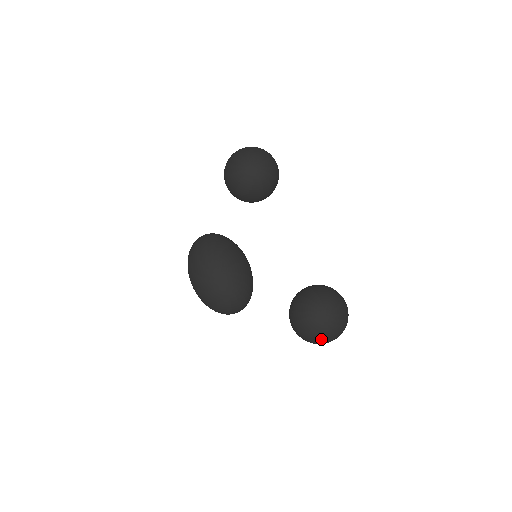
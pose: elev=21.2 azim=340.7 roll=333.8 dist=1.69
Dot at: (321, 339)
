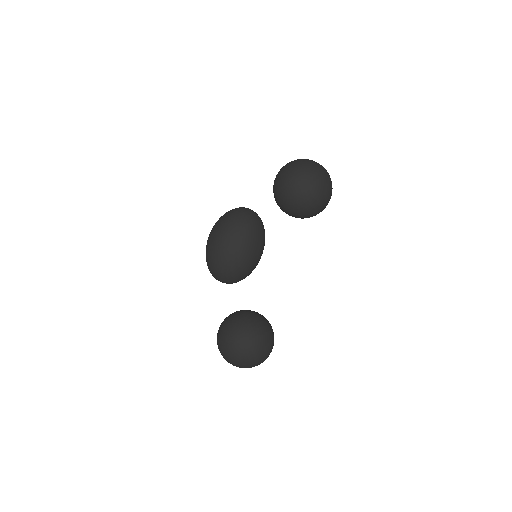
Dot at: occluded
